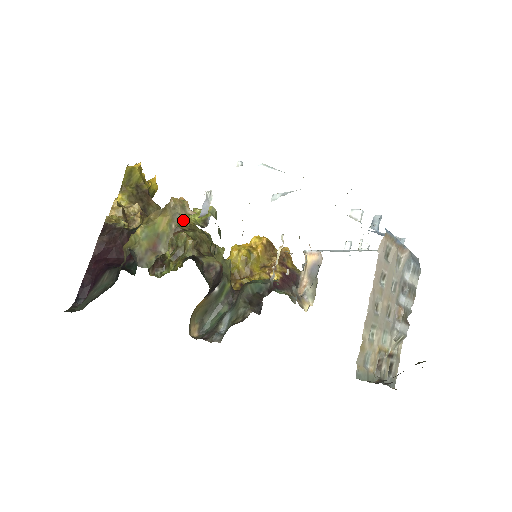
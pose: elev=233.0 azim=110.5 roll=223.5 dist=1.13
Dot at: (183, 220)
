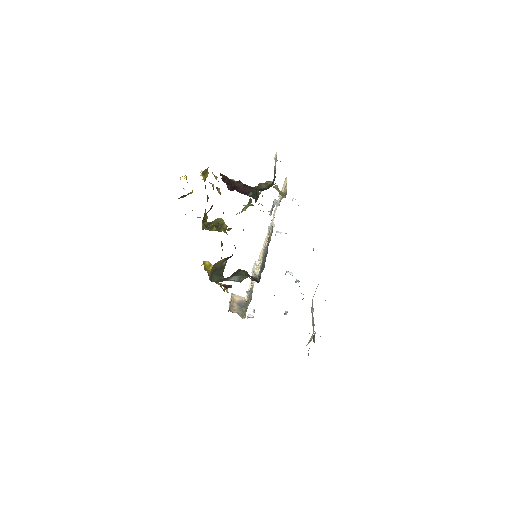
Dot at: occluded
